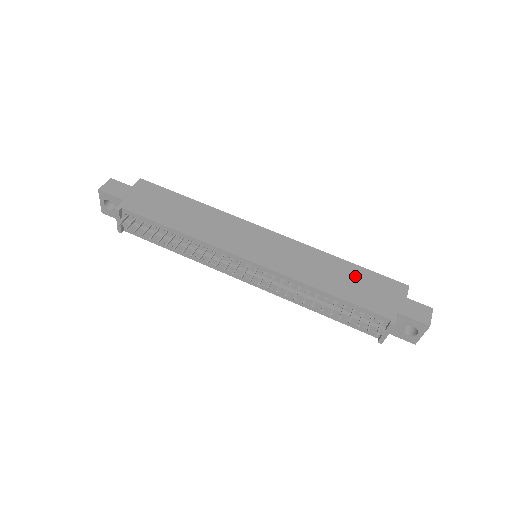
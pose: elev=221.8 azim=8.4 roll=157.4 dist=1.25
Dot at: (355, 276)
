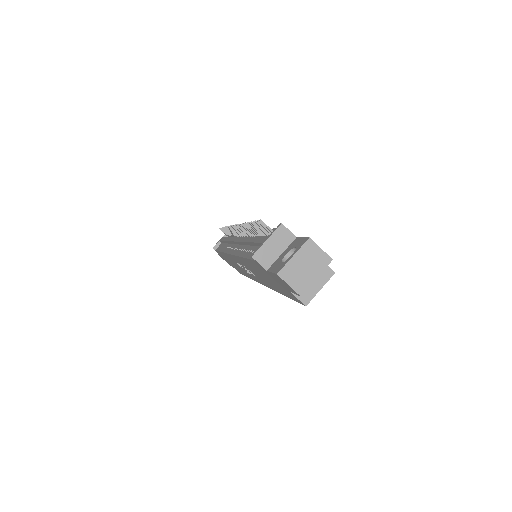
Dot at: occluded
